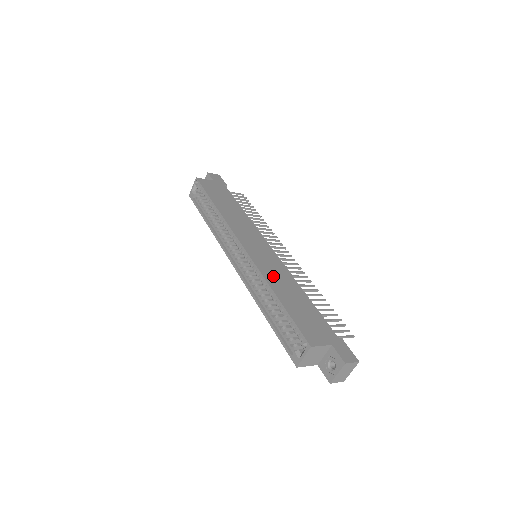
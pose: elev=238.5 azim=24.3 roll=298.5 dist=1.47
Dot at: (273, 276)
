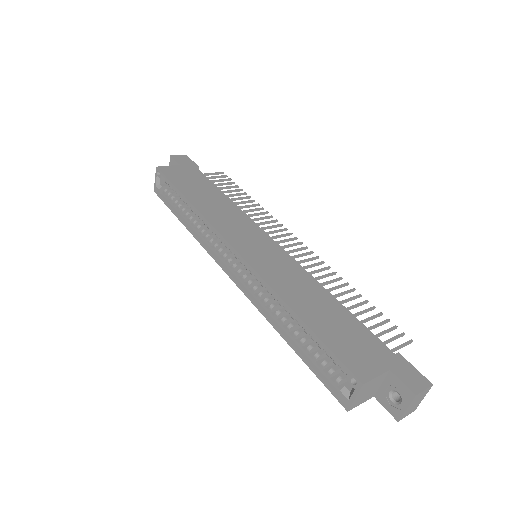
Dot at: (285, 284)
